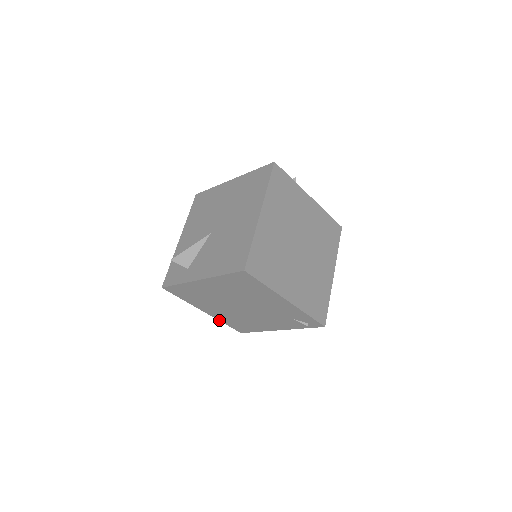
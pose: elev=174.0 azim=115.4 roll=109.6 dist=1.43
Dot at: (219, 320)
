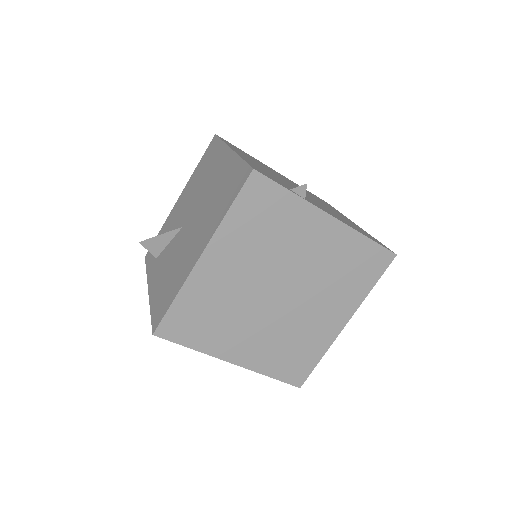
Dot at: occluded
